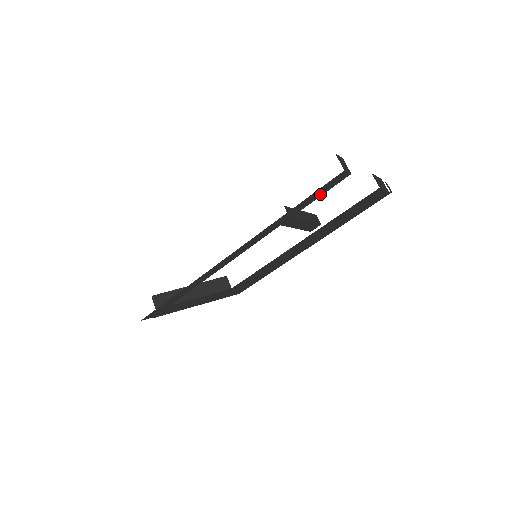
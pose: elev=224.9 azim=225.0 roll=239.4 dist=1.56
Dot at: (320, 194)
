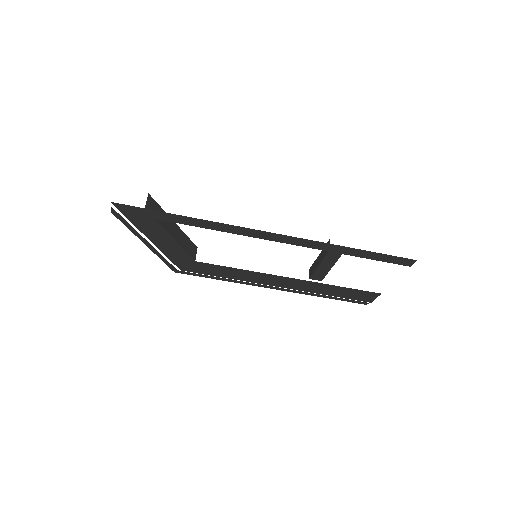
Dot at: (382, 259)
